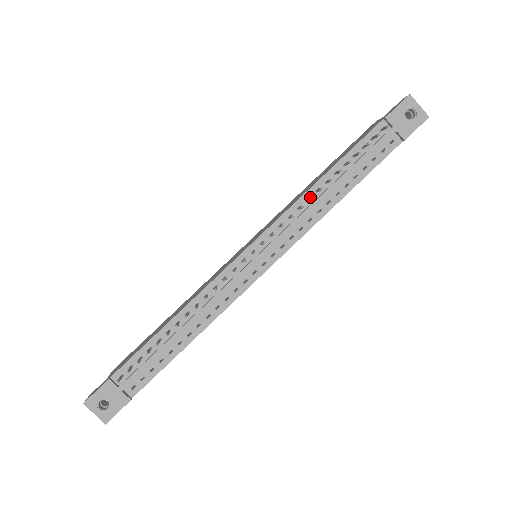
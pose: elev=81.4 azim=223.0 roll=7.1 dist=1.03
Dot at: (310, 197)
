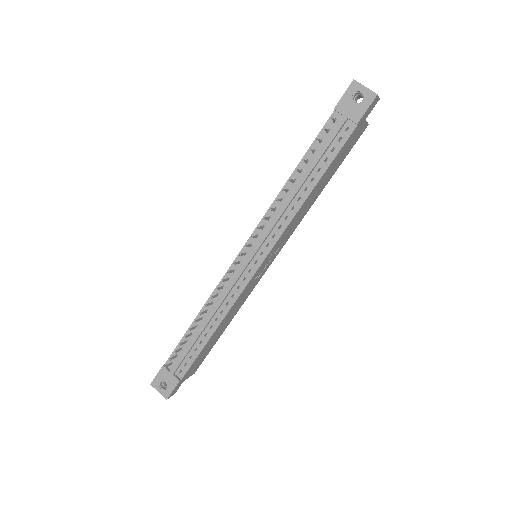
Dot at: (277, 199)
